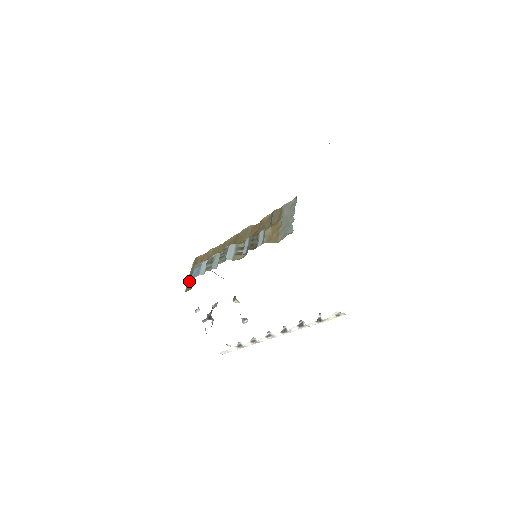
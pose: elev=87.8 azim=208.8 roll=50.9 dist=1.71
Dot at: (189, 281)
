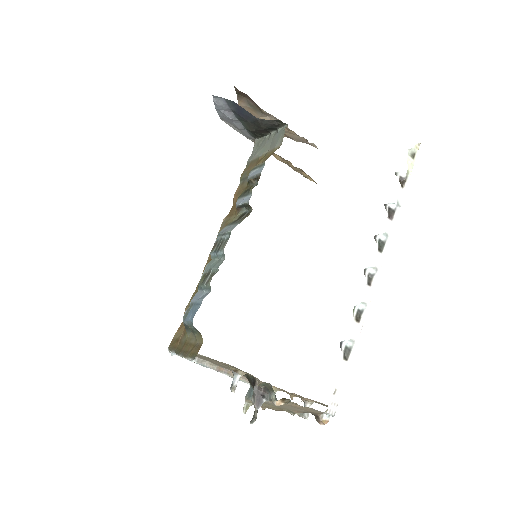
Dot at: (187, 352)
